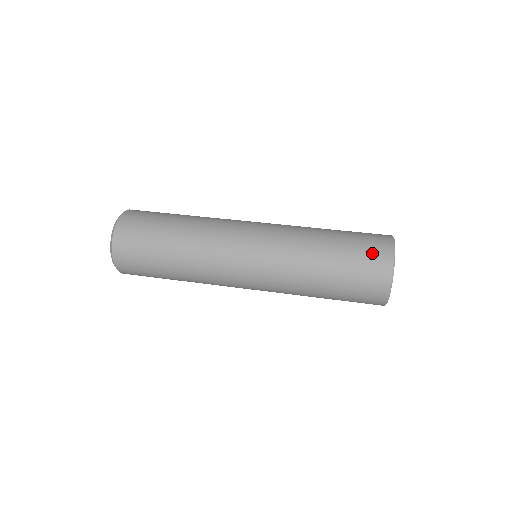
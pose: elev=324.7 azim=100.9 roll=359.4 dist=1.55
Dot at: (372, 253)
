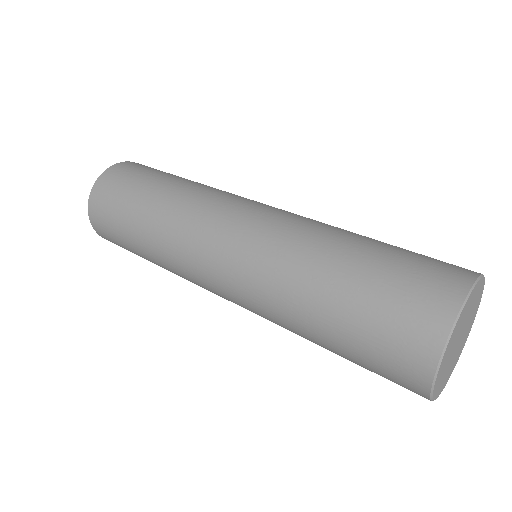
Dot at: (403, 323)
